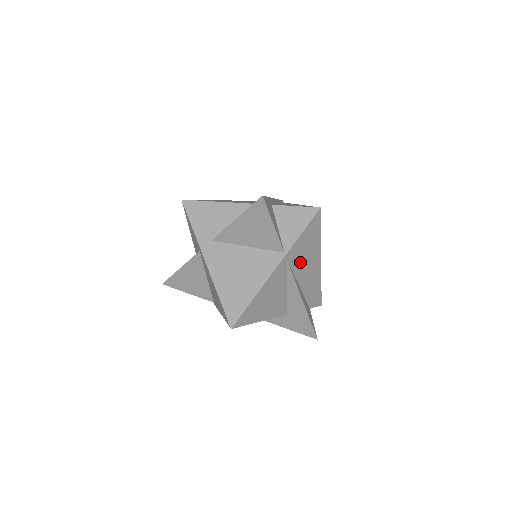
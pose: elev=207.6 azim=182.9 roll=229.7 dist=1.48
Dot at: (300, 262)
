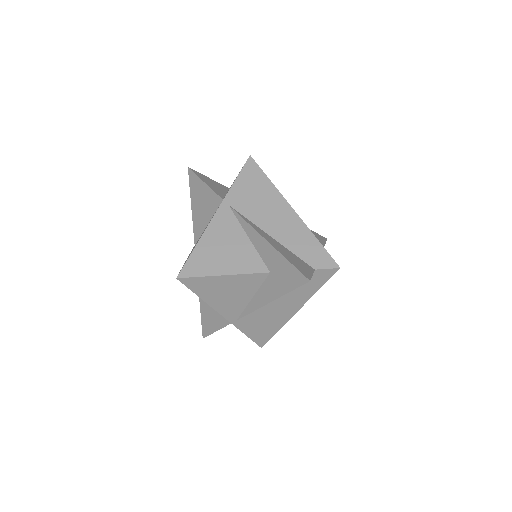
Dot at: (253, 208)
